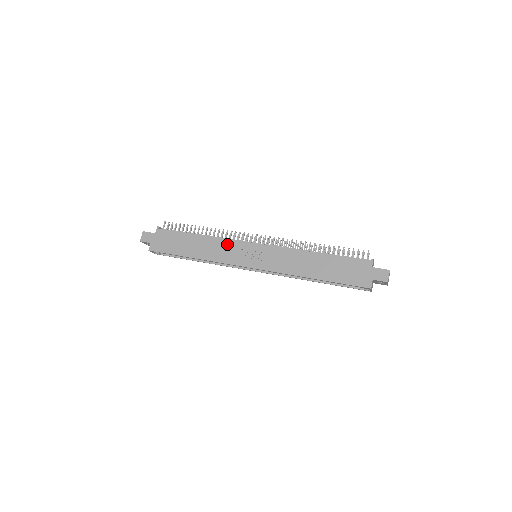
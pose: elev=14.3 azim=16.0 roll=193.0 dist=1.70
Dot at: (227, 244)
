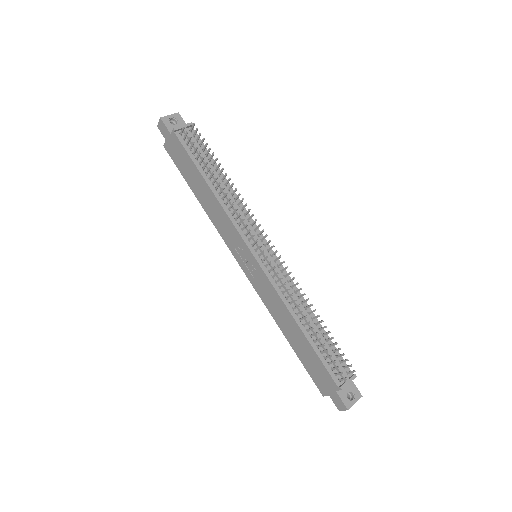
Dot at: (229, 225)
